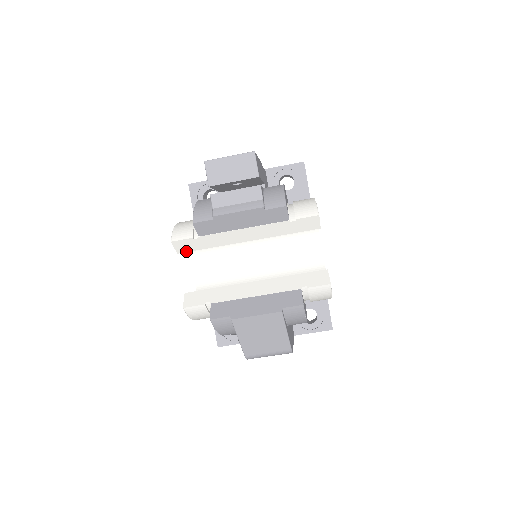
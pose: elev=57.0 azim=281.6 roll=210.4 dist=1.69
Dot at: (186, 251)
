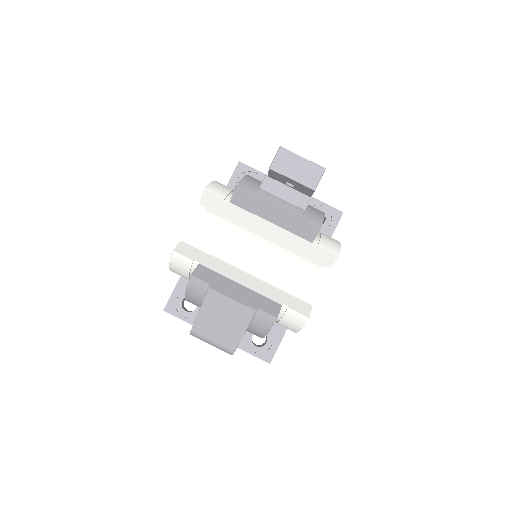
Dot at: (208, 207)
